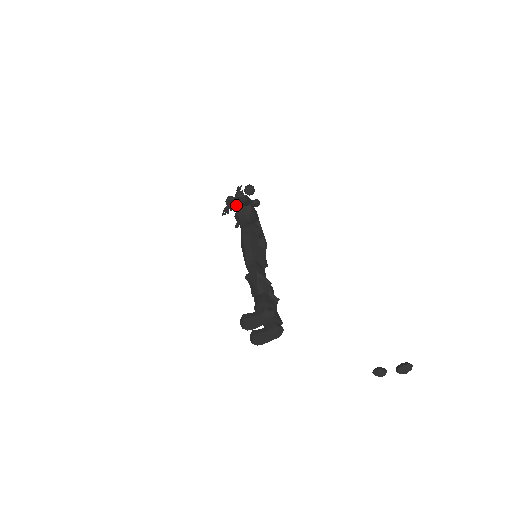
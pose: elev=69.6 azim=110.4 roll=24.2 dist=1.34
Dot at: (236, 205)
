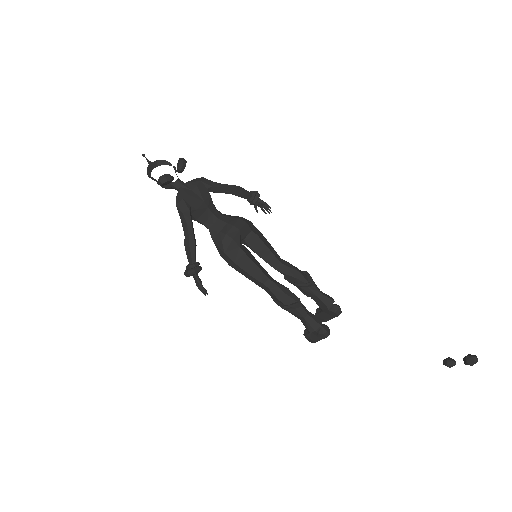
Dot at: occluded
